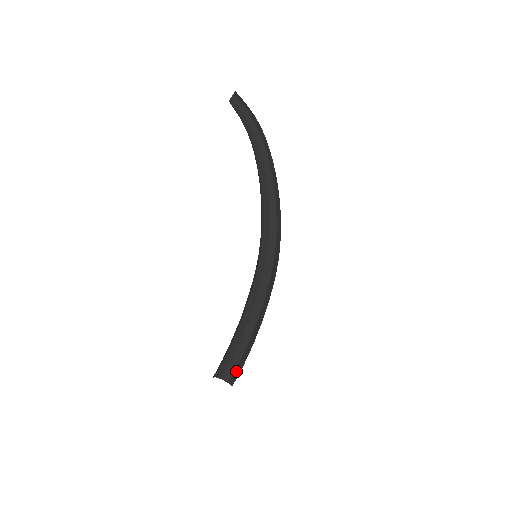
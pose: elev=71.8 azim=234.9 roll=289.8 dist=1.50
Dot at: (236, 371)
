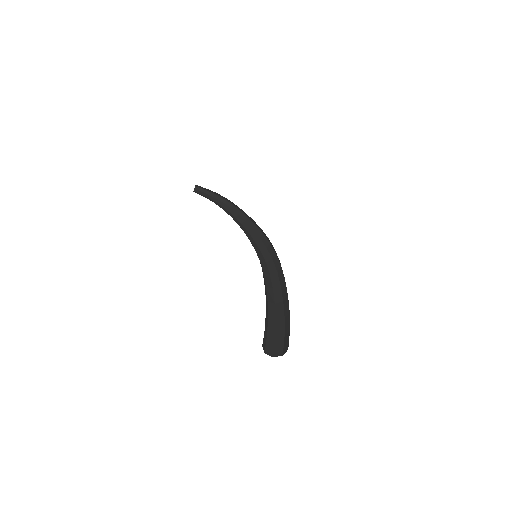
Dot at: (285, 341)
